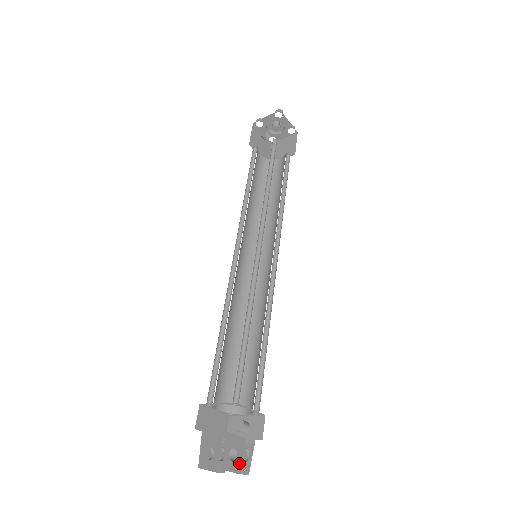
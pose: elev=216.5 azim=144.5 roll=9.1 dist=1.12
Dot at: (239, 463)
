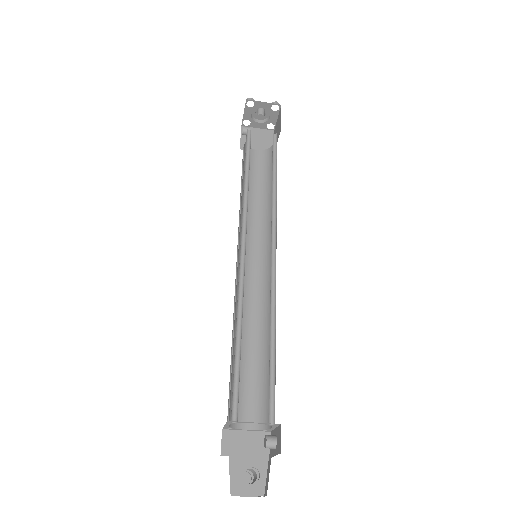
Dot at: (262, 484)
